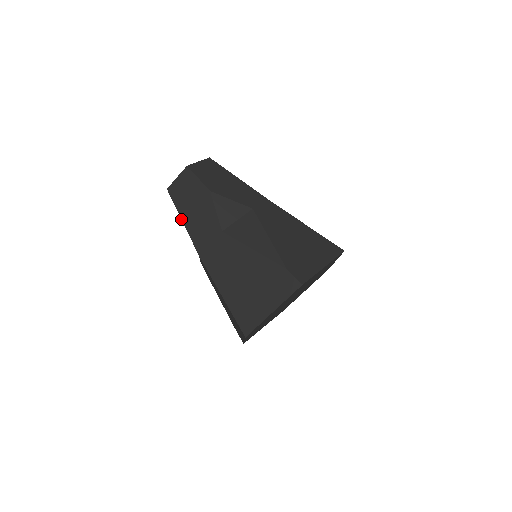
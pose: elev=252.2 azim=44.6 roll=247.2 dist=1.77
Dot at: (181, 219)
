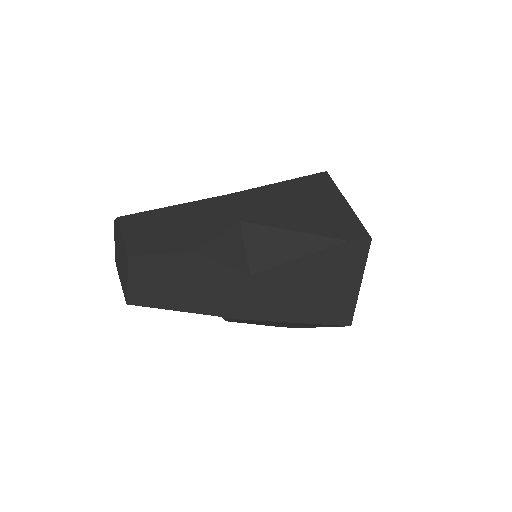
Dot at: occluded
